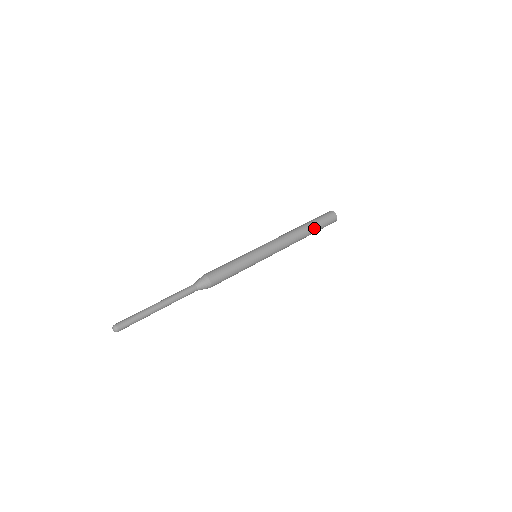
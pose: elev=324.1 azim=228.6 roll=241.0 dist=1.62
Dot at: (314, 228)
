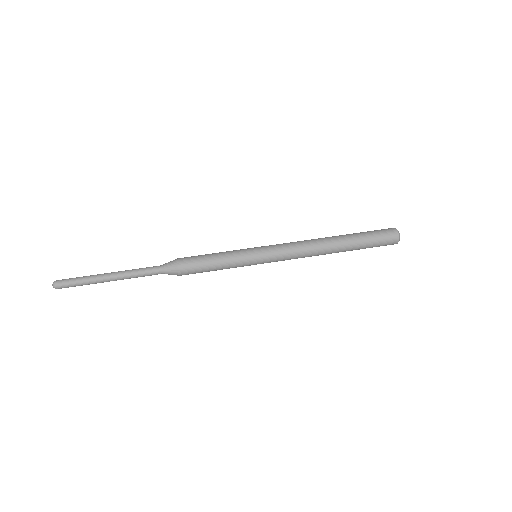
Dot at: (354, 242)
